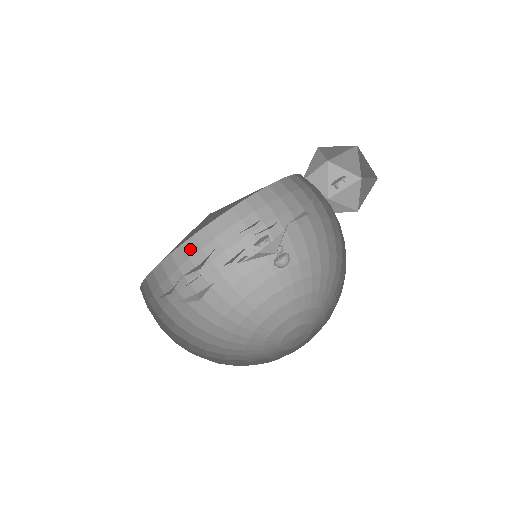
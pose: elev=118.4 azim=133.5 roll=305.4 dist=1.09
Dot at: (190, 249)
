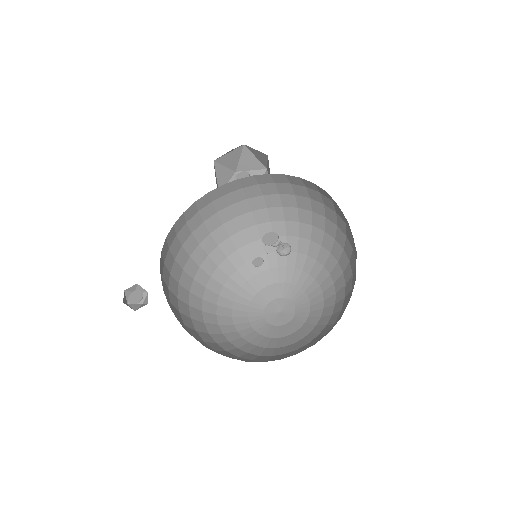
Dot at: (162, 282)
